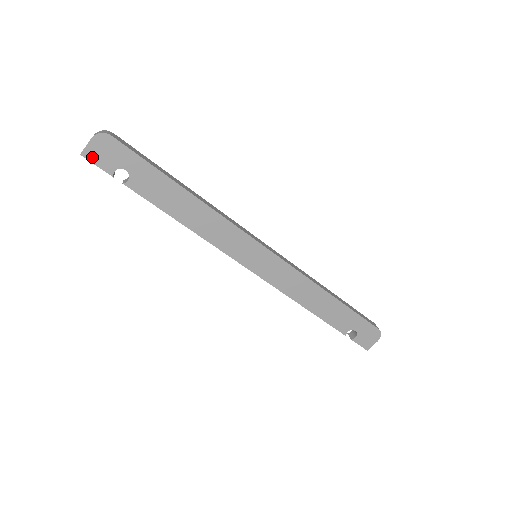
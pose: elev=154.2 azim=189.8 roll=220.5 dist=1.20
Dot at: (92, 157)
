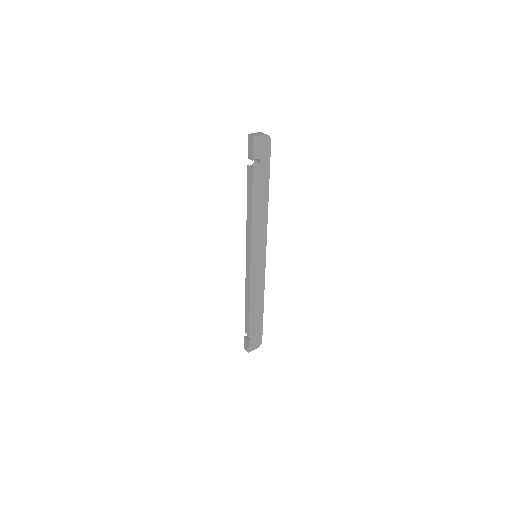
Dot at: (256, 143)
